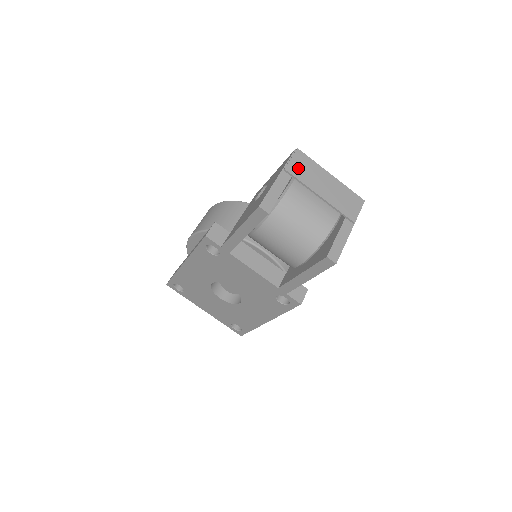
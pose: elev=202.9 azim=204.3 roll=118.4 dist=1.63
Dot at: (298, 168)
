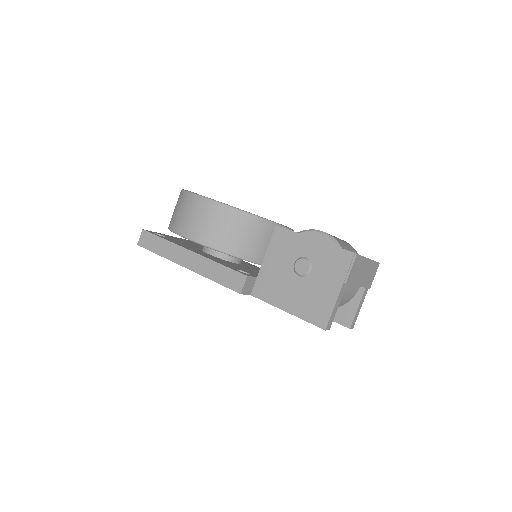
Dot at: (353, 274)
